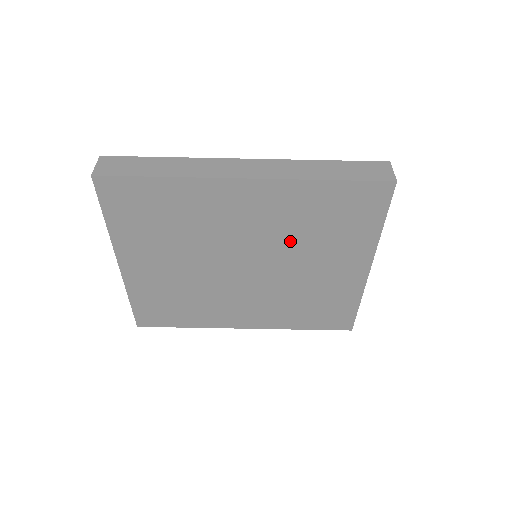
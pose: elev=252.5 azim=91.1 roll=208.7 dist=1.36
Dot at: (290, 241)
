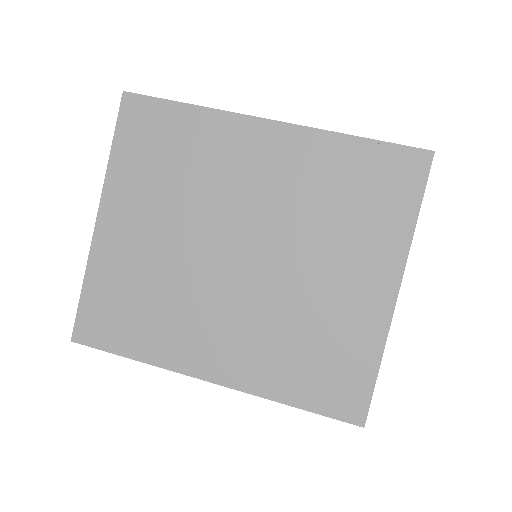
Dot at: (302, 220)
